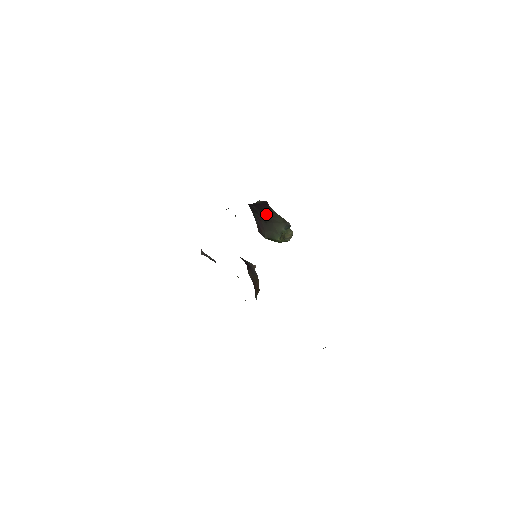
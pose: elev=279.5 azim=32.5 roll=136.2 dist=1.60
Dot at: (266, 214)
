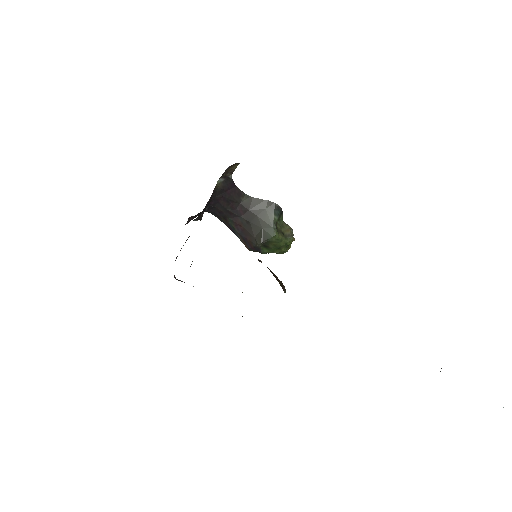
Dot at: (241, 207)
